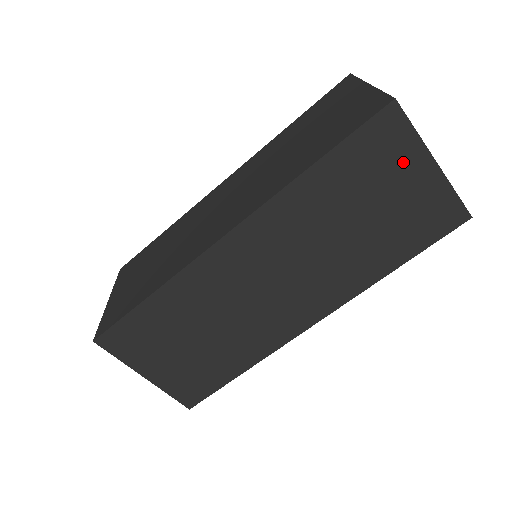
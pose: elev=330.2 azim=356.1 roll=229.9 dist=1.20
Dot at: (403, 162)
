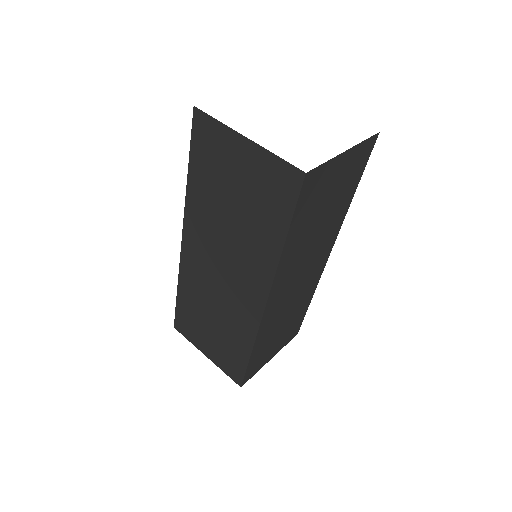
Dot at: (329, 176)
